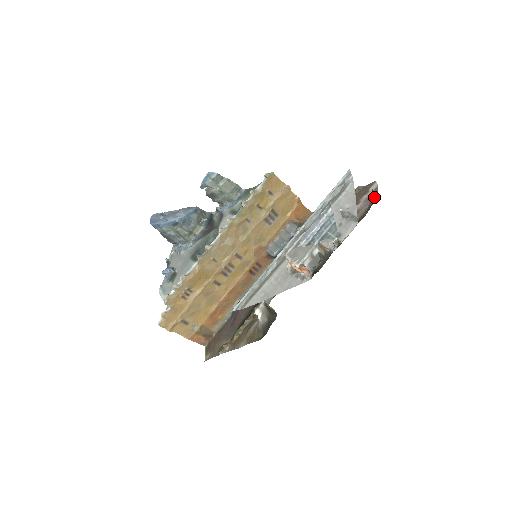
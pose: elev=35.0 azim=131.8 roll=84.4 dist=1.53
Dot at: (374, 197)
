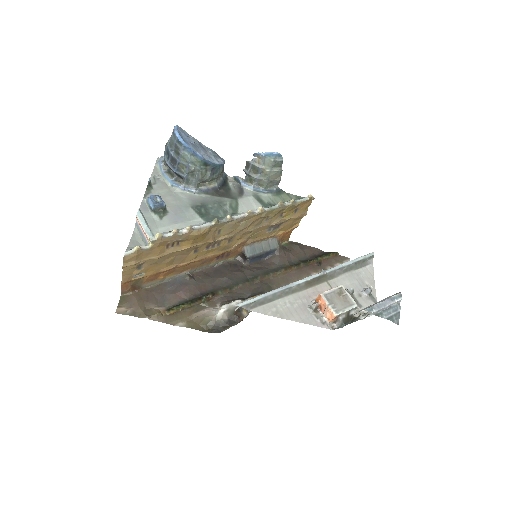
Dot at: occluded
